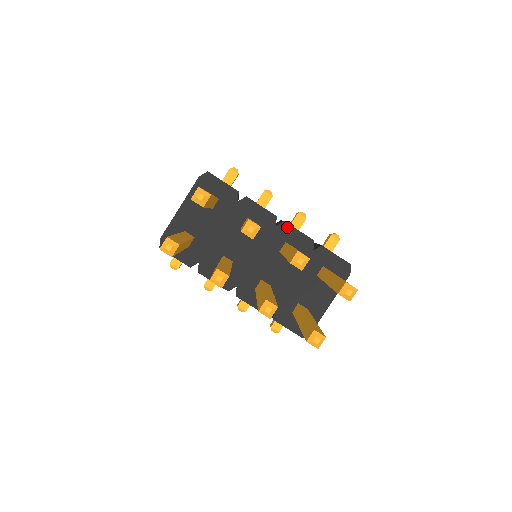
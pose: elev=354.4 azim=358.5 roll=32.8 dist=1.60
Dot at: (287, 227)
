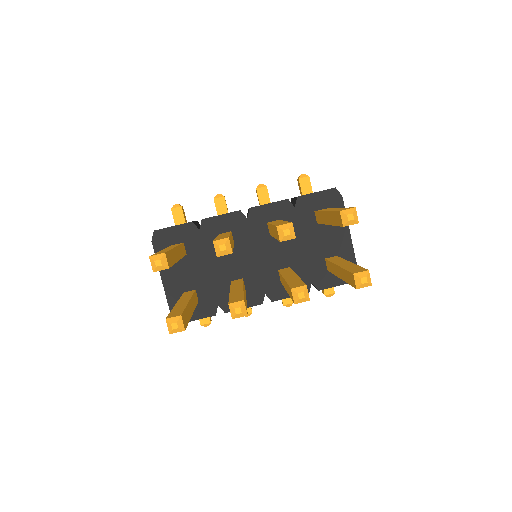
Dot at: (256, 210)
